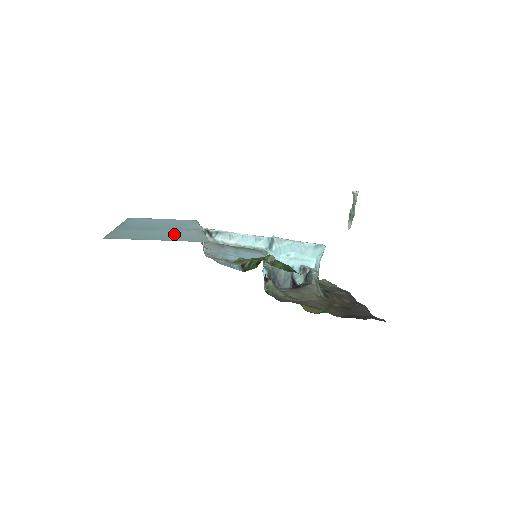
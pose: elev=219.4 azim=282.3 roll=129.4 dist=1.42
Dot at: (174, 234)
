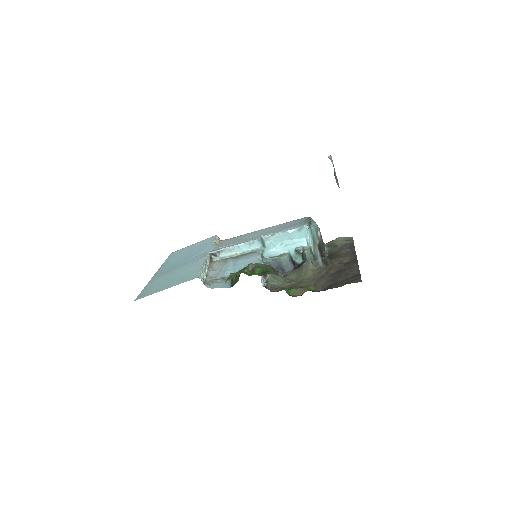
Dot at: (182, 273)
